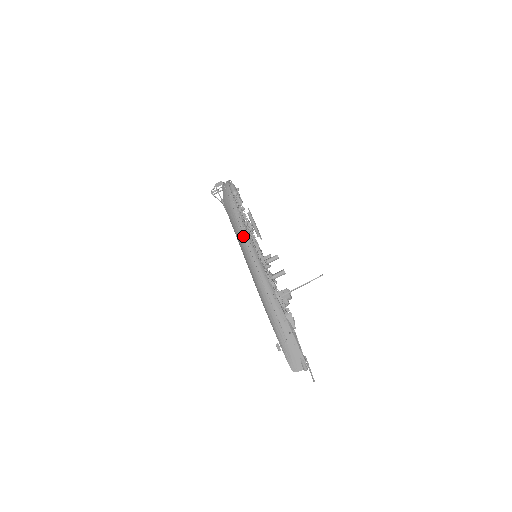
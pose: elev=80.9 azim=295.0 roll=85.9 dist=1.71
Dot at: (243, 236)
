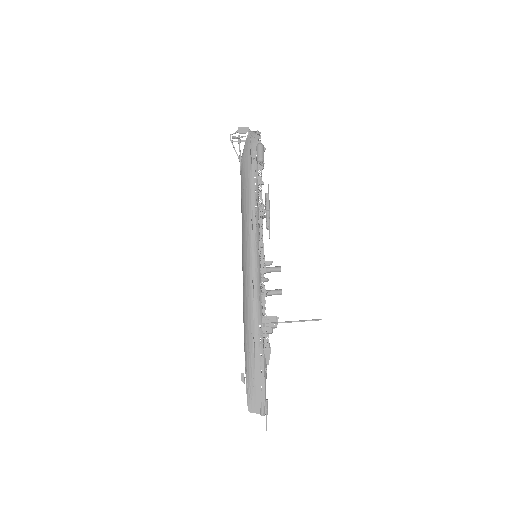
Dot at: (251, 230)
